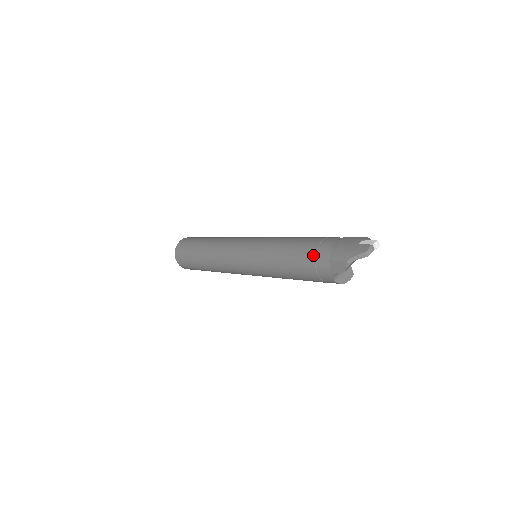
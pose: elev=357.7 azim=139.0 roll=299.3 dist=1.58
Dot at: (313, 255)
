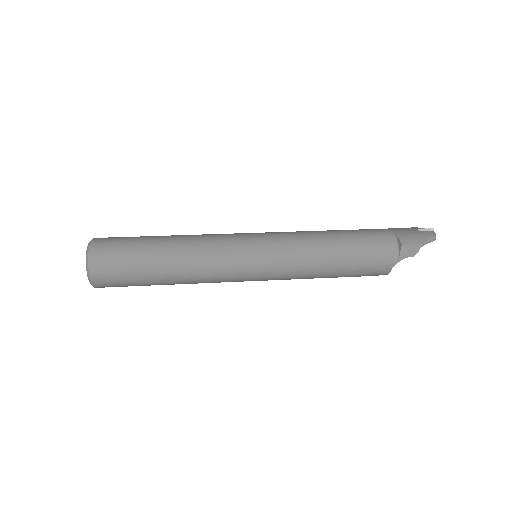
Dot at: (374, 243)
